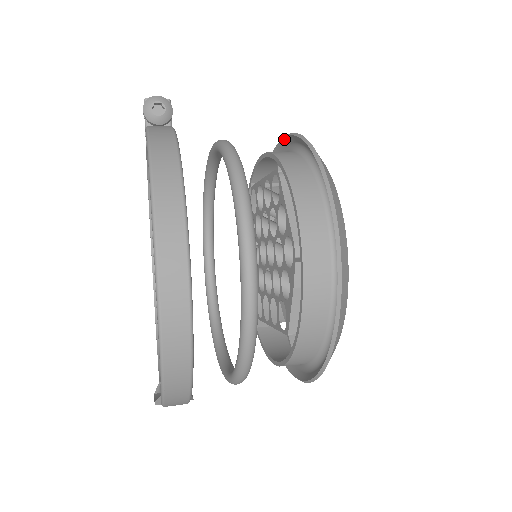
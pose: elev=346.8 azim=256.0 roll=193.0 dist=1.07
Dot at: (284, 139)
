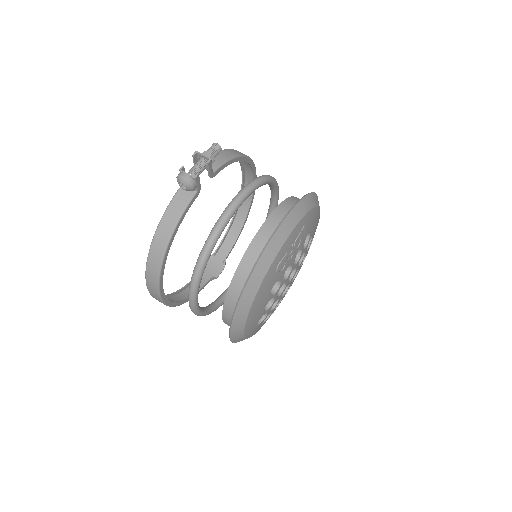
Dot at: (278, 227)
